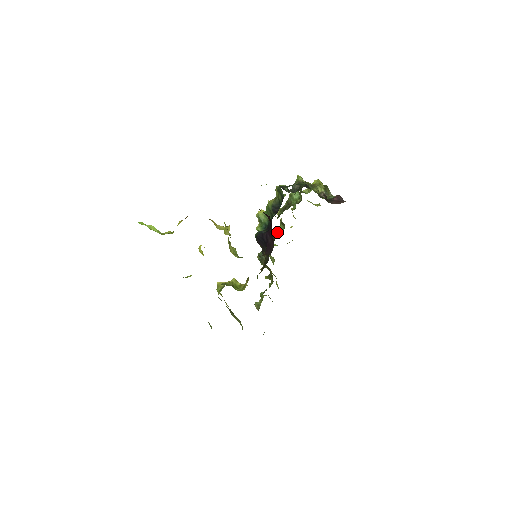
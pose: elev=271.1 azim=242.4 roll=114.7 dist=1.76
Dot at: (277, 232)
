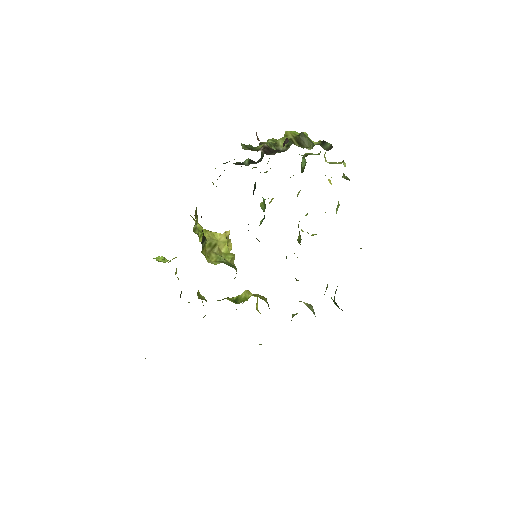
Dot at: occluded
